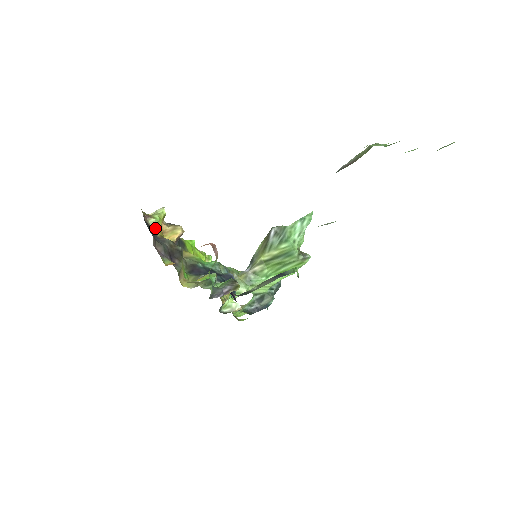
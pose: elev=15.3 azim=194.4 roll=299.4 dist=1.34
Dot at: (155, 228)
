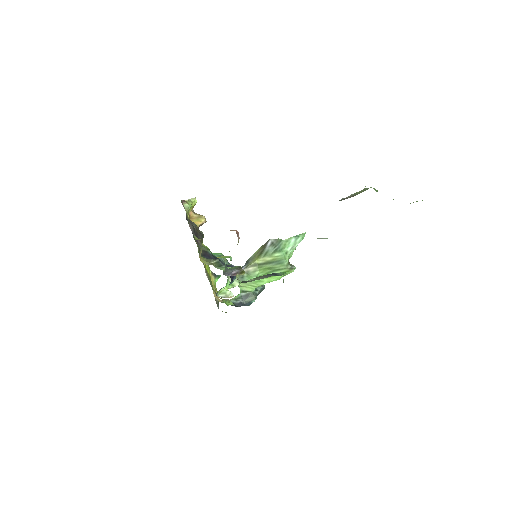
Dot at: (187, 211)
